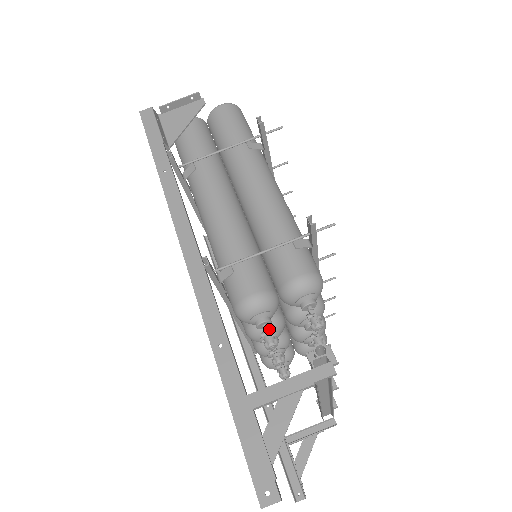
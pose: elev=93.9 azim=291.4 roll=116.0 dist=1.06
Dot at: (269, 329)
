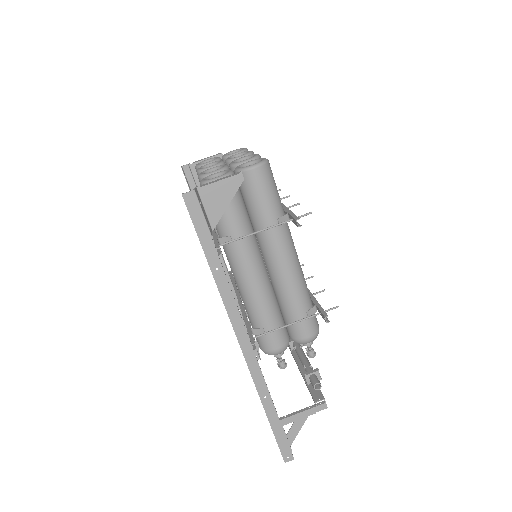
Dot at: occluded
